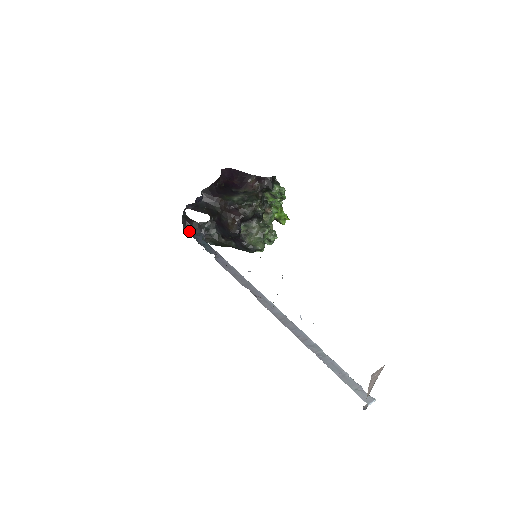
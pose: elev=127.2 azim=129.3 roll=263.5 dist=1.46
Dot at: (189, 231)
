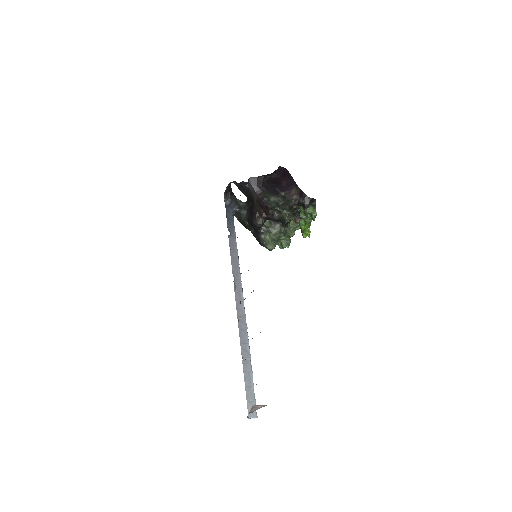
Dot at: (227, 200)
